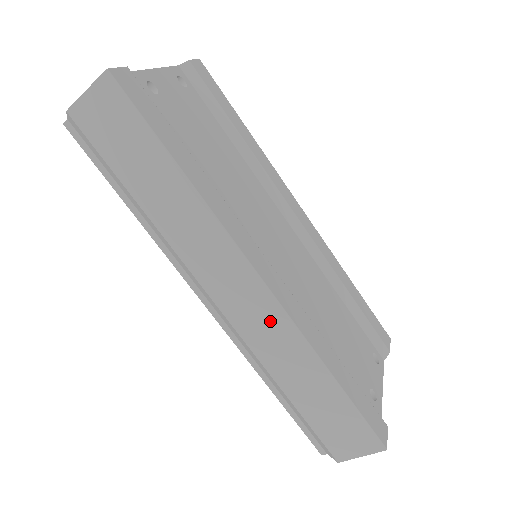
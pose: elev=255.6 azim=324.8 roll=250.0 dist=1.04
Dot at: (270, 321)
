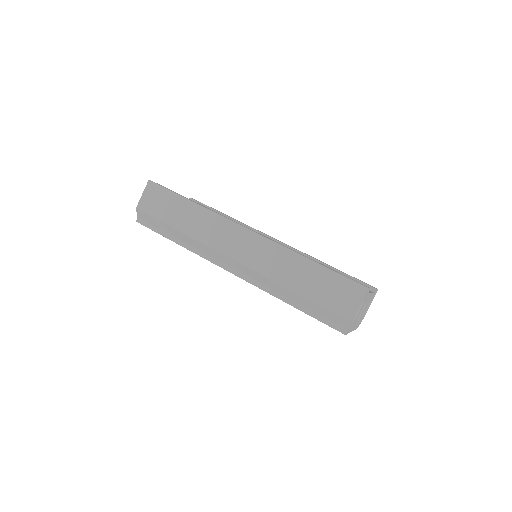
Dot at: (262, 248)
